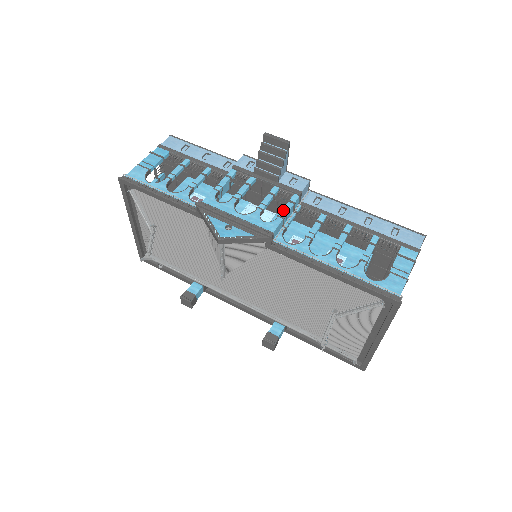
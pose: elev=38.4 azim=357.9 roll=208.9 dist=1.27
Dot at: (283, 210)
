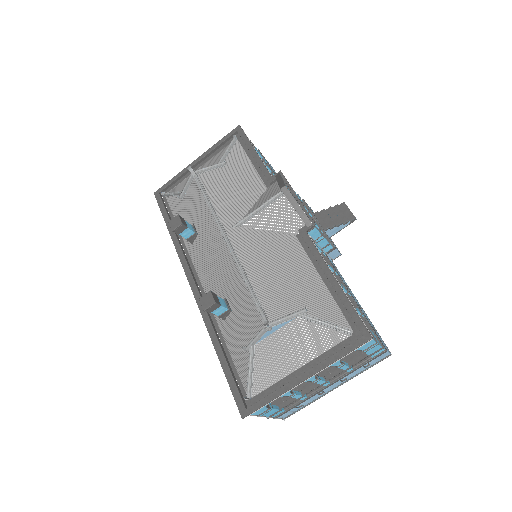
Dot at: occluded
